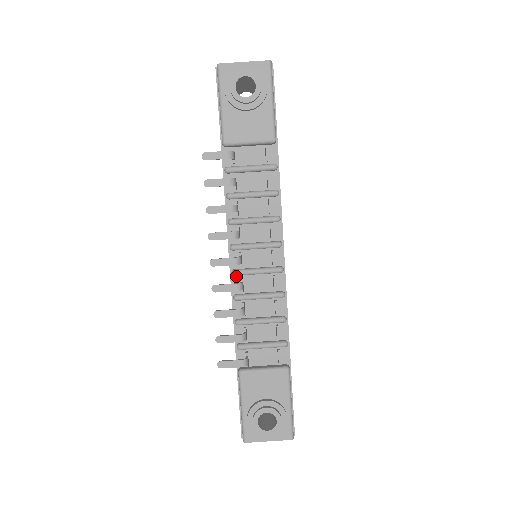
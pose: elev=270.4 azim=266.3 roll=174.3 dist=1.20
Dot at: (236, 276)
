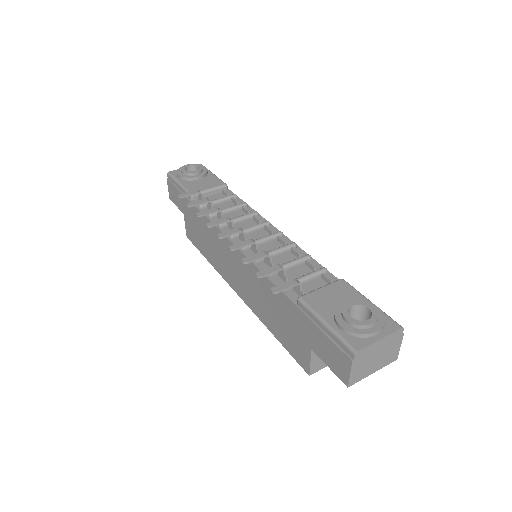
Dot at: (246, 250)
